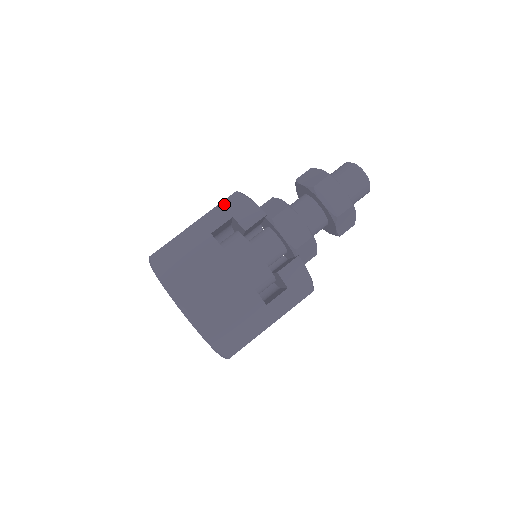
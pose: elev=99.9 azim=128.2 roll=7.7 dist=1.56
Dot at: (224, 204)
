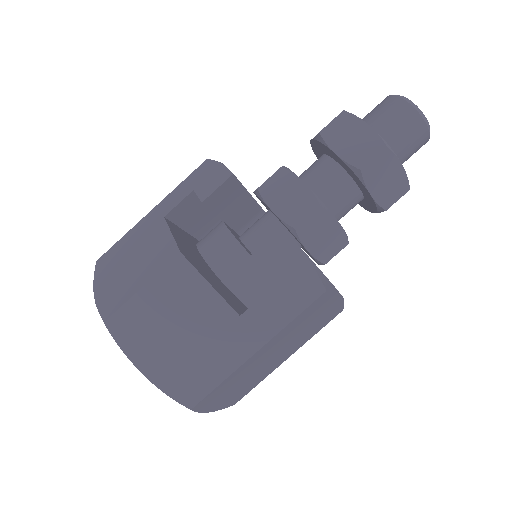
Dot at: (189, 178)
